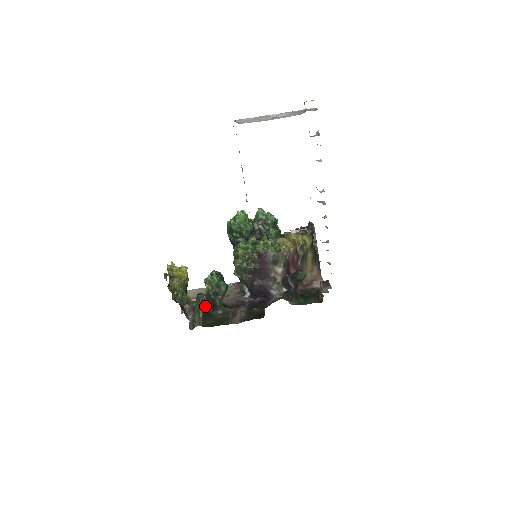
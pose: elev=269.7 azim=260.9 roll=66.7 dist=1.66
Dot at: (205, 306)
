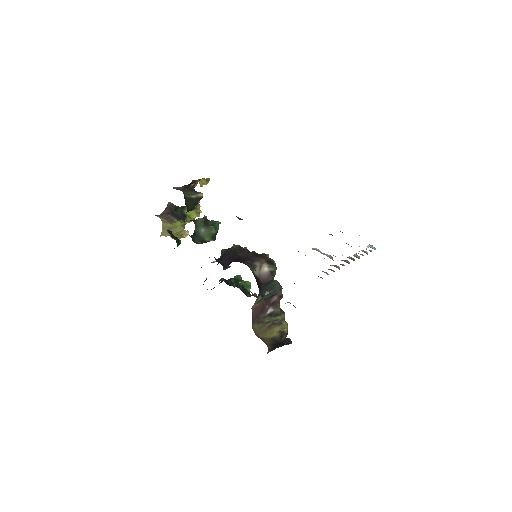
Dot at: occluded
